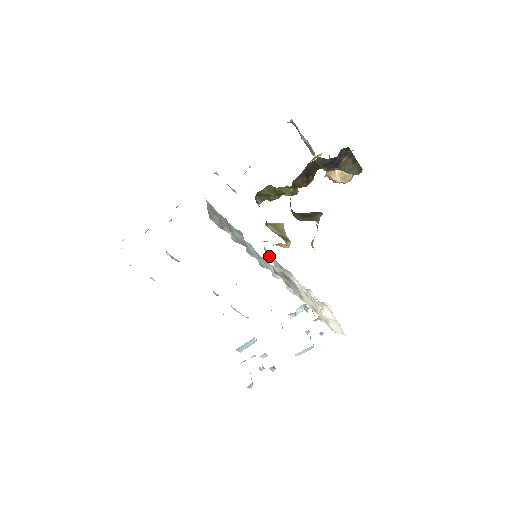
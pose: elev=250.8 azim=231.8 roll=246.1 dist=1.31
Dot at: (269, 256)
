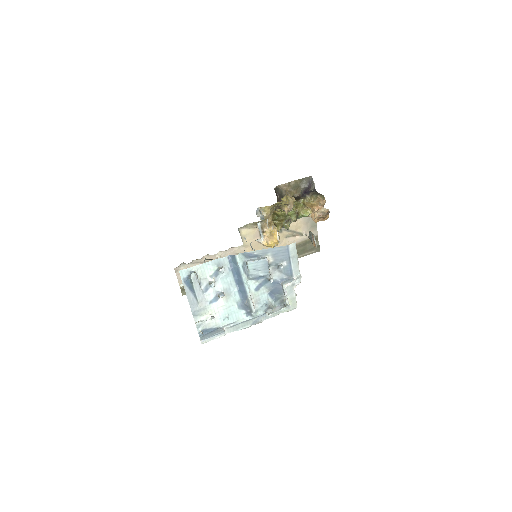
Dot at: occluded
